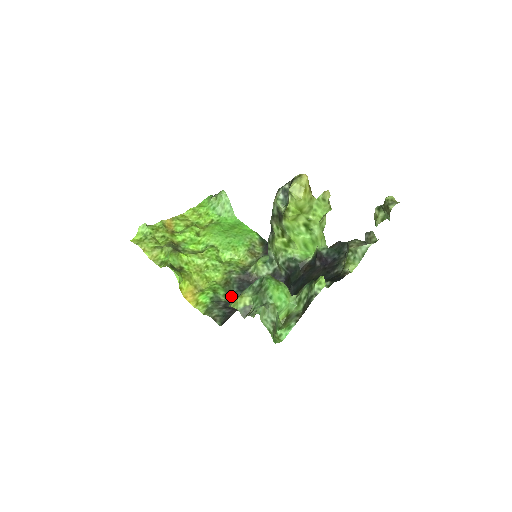
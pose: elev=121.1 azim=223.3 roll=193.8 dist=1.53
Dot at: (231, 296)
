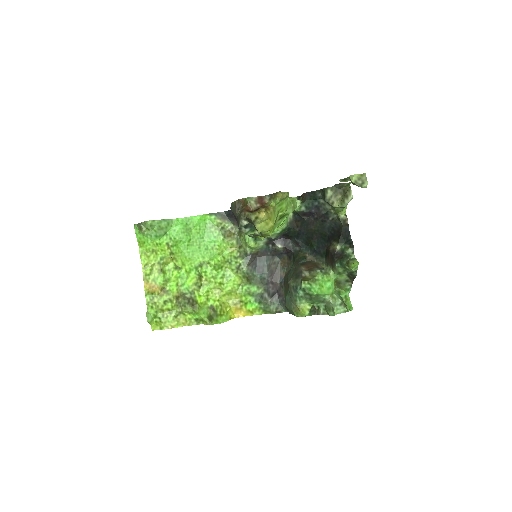
Dot at: (262, 283)
